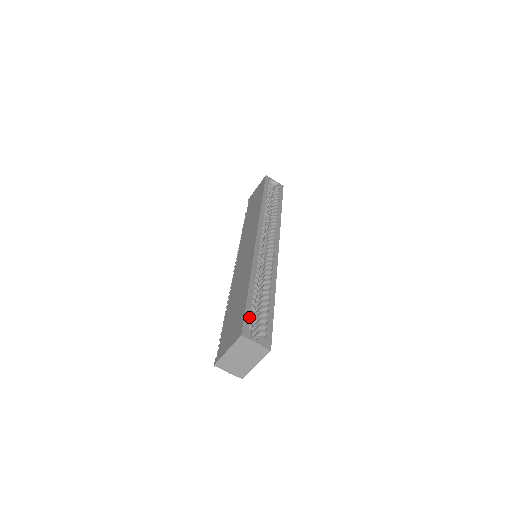
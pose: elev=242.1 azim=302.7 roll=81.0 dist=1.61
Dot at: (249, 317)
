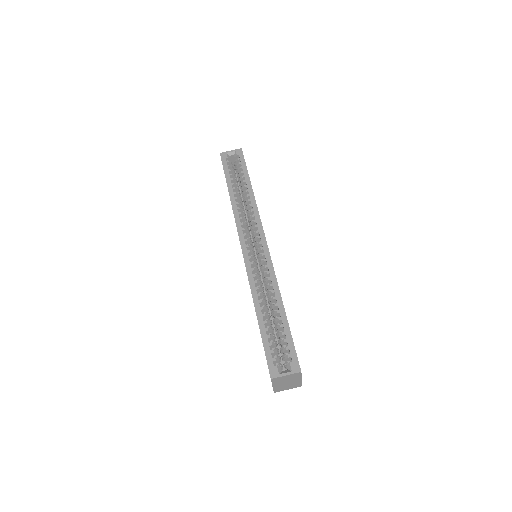
Dot at: (270, 353)
